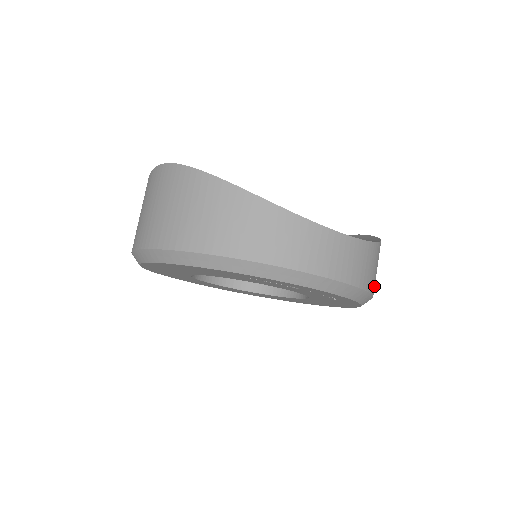
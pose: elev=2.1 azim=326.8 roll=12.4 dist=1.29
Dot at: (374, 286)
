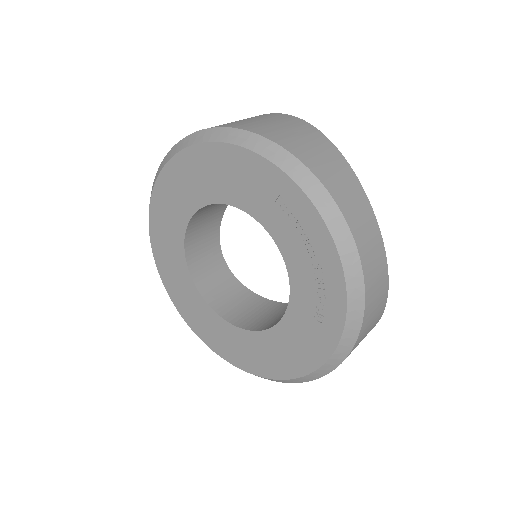
Dot at: (361, 337)
